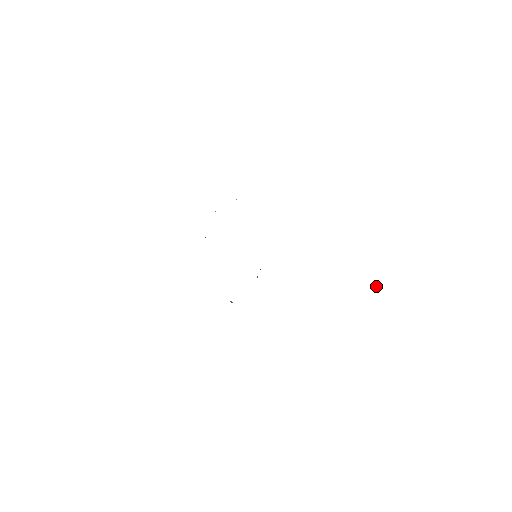
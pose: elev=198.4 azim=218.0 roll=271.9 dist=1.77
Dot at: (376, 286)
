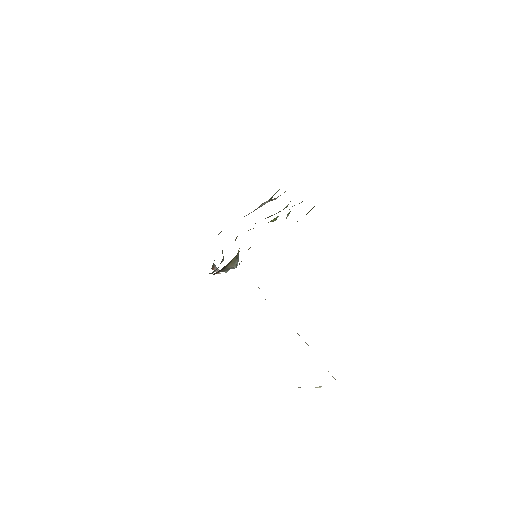
Dot at: occluded
